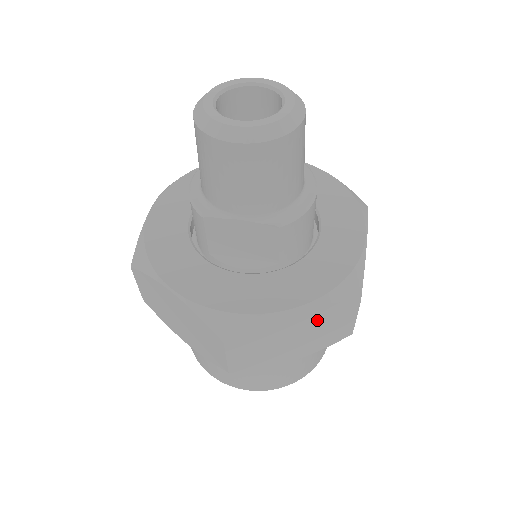
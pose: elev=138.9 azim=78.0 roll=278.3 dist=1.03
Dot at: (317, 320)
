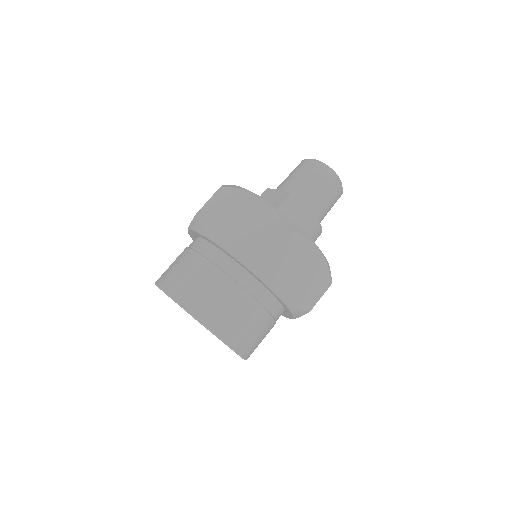
Dot at: (260, 219)
